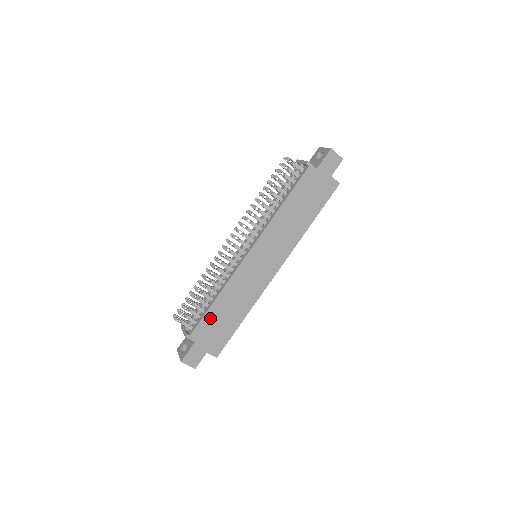
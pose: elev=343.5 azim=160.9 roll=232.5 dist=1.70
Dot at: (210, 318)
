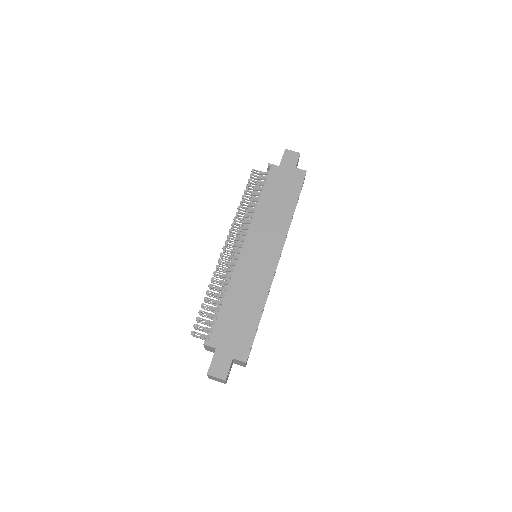
Dot at: (224, 319)
